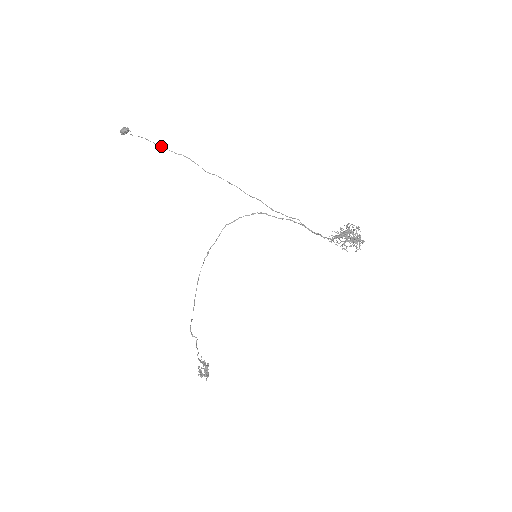
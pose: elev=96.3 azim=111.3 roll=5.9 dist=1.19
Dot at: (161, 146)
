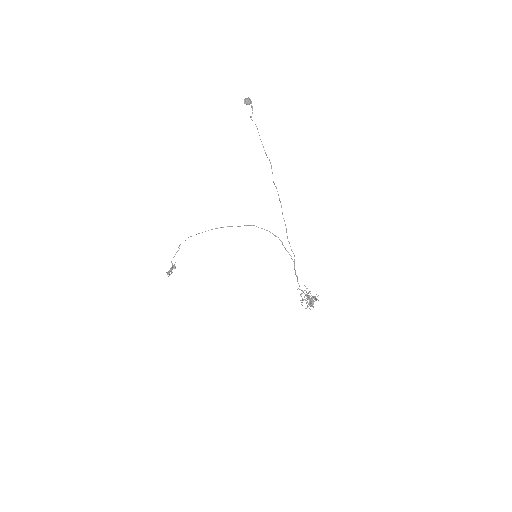
Dot at: (262, 144)
